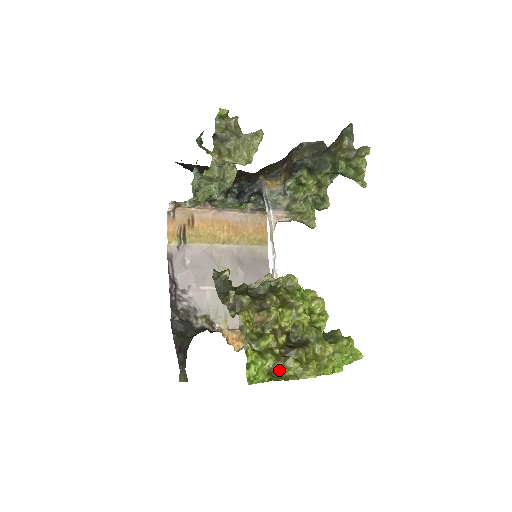
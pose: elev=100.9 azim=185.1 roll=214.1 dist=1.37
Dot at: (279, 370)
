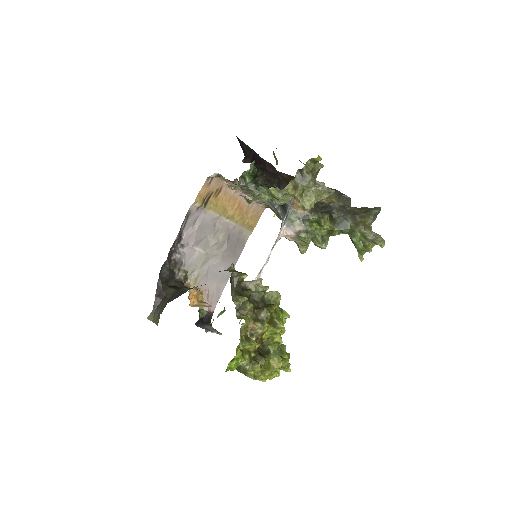
Dot at: (248, 370)
